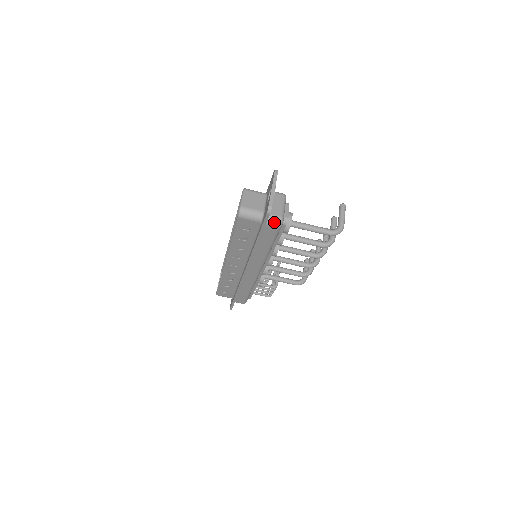
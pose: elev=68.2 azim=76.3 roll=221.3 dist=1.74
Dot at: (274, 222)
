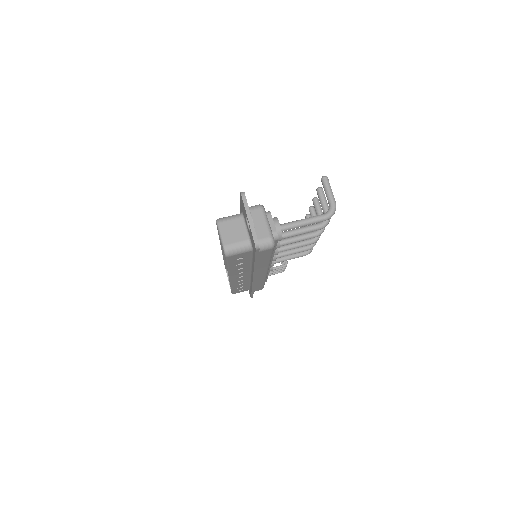
Dot at: (265, 246)
